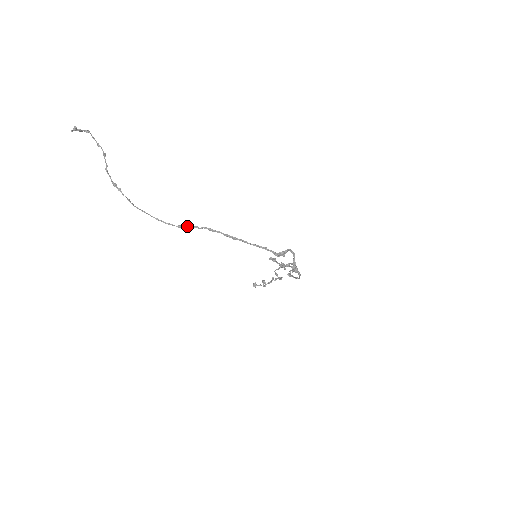
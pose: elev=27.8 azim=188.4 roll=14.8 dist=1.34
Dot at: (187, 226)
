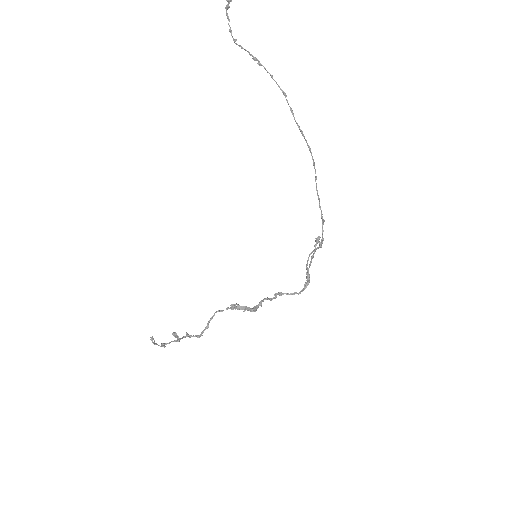
Dot at: occluded
